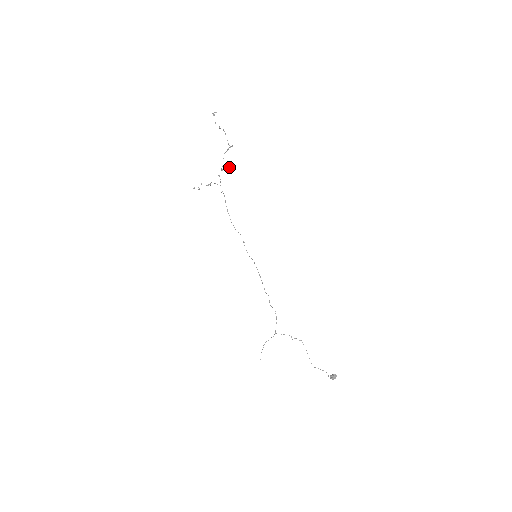
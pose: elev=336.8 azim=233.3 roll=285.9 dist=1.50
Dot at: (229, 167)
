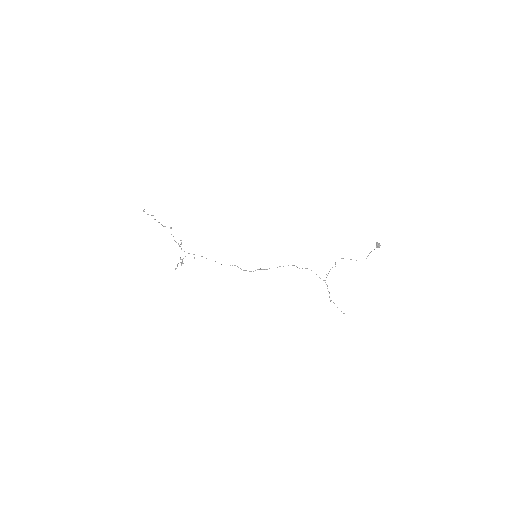
Dot at: occluded
